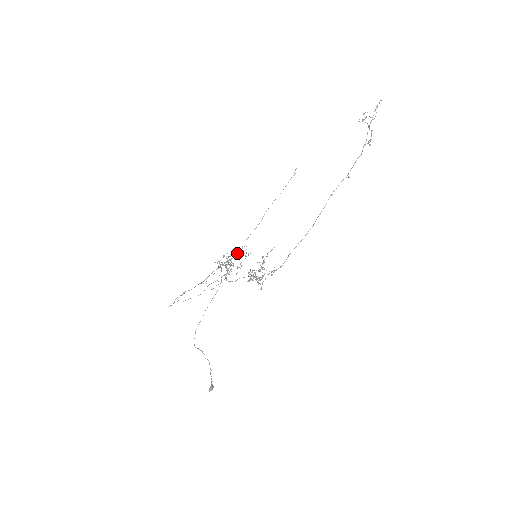
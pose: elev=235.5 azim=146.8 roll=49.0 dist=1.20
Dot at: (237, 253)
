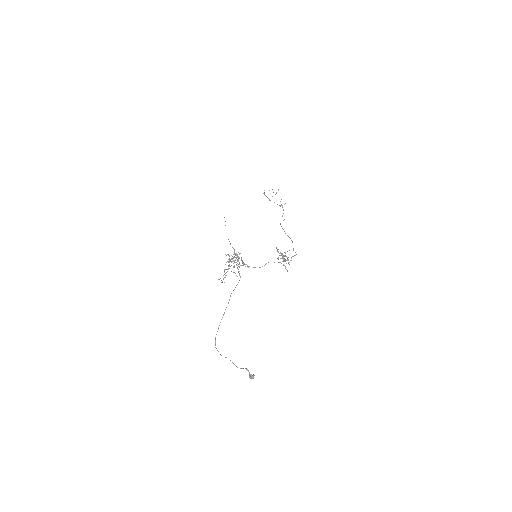
Dot at: (235, 255)
